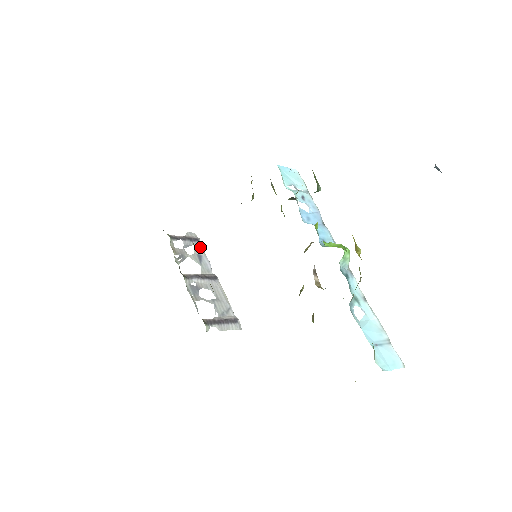
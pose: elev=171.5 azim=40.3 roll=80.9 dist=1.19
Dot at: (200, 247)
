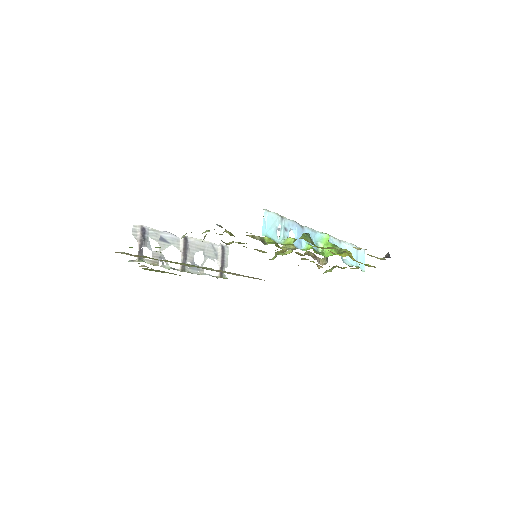
Dot at: (151, 231)
